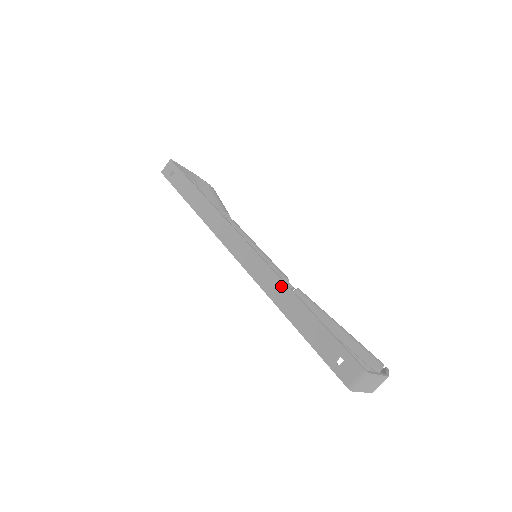
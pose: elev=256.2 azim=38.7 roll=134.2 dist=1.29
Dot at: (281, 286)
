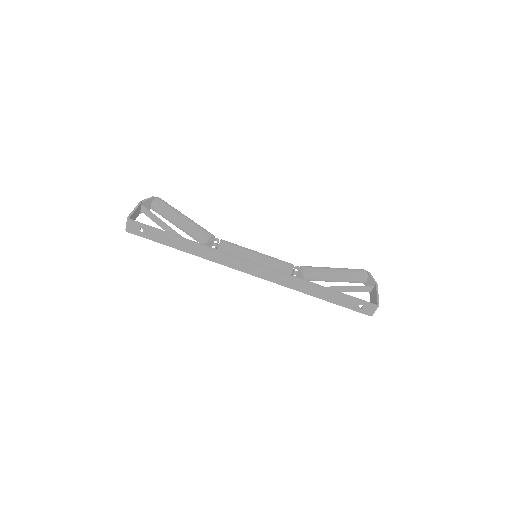
Dot at: (301, 283)
